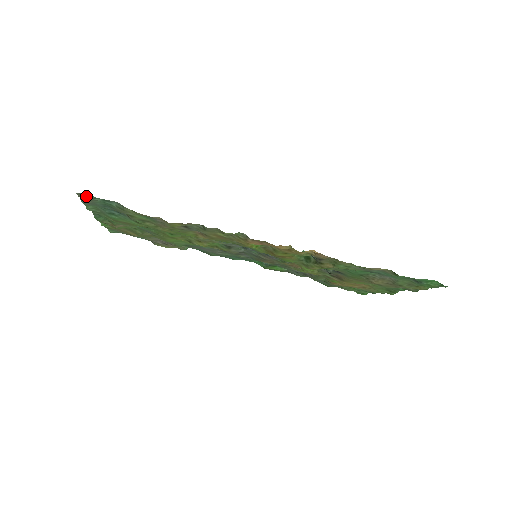
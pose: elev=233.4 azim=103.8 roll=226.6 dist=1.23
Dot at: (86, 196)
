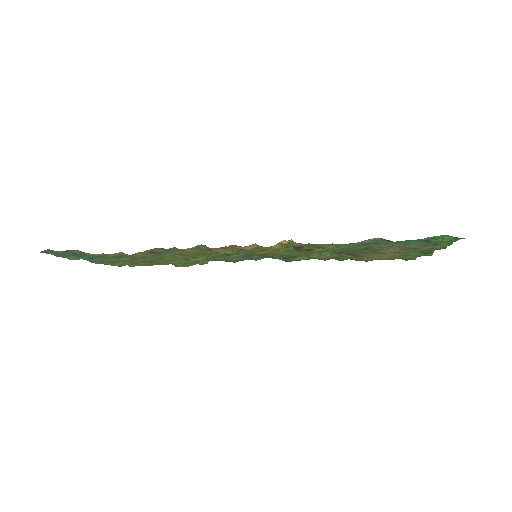
Dot at: (51, 252)
